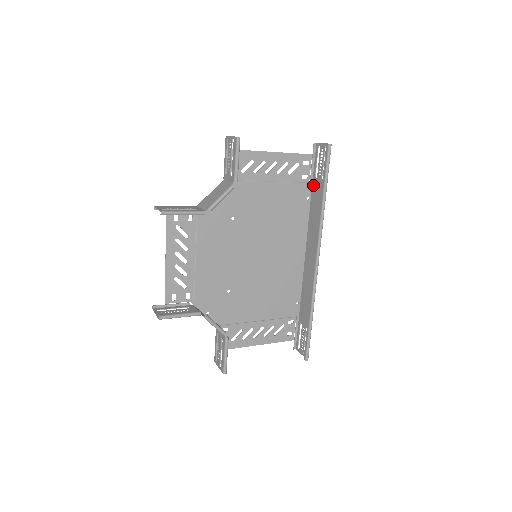
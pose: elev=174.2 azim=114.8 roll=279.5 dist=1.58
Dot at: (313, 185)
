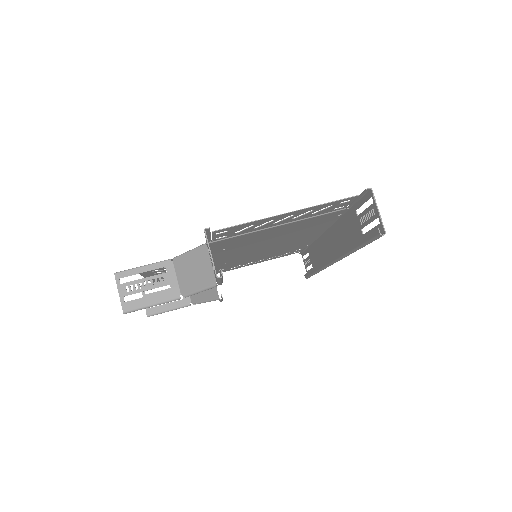
Dot at: (351, 212)
